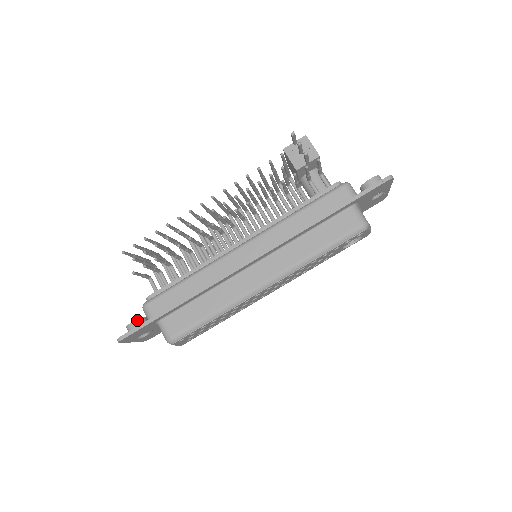
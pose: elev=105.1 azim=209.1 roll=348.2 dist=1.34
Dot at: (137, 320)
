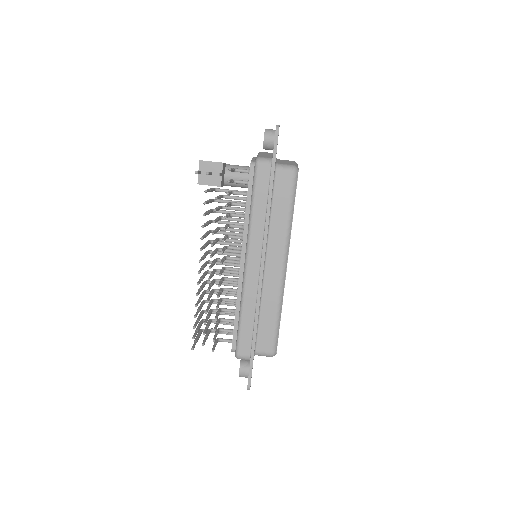
Dot at: (240, 367)
